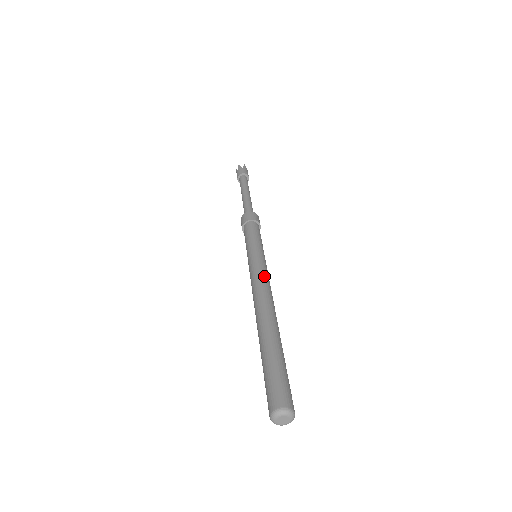
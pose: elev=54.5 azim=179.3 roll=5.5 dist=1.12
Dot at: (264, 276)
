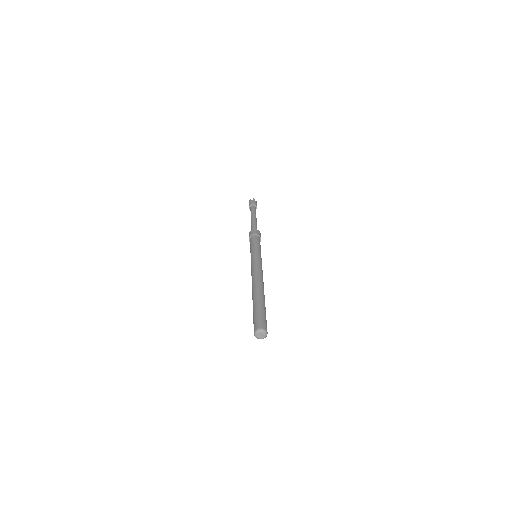
Dot at: (258, 266)
